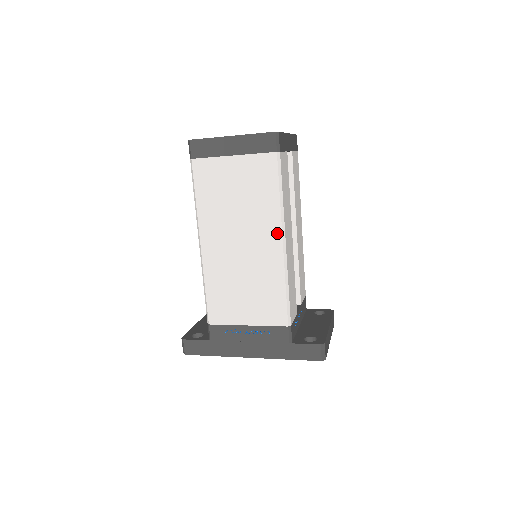
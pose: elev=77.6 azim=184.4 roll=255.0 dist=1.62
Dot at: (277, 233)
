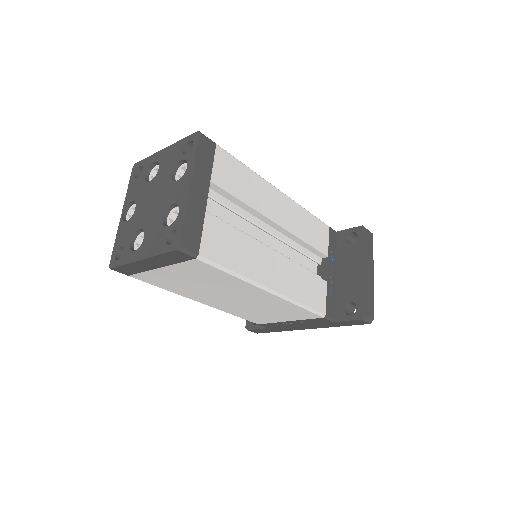
Dot at: (258, 290)
